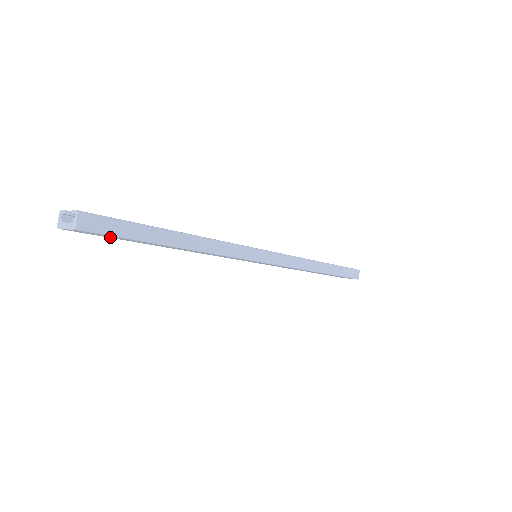
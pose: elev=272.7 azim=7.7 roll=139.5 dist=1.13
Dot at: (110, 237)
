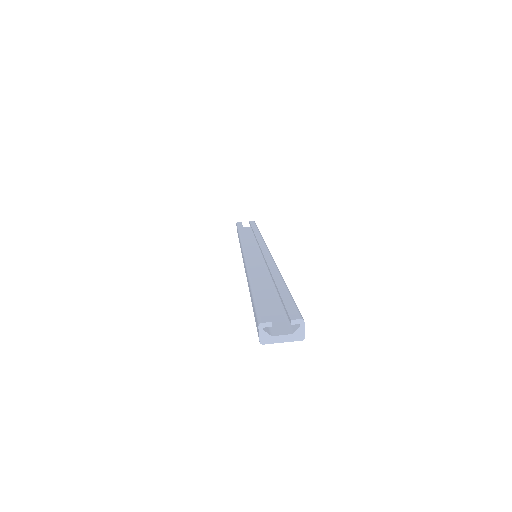
Dot at: occluded
